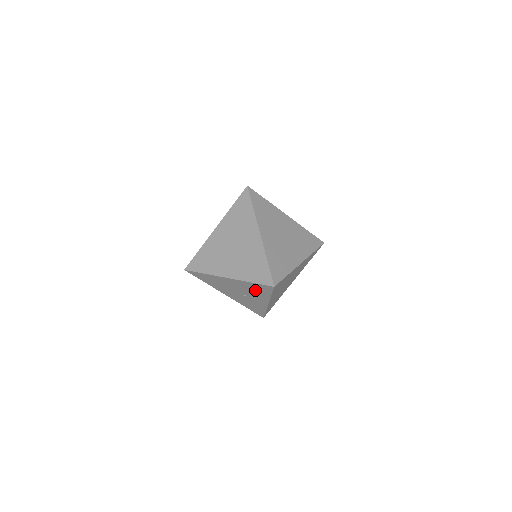
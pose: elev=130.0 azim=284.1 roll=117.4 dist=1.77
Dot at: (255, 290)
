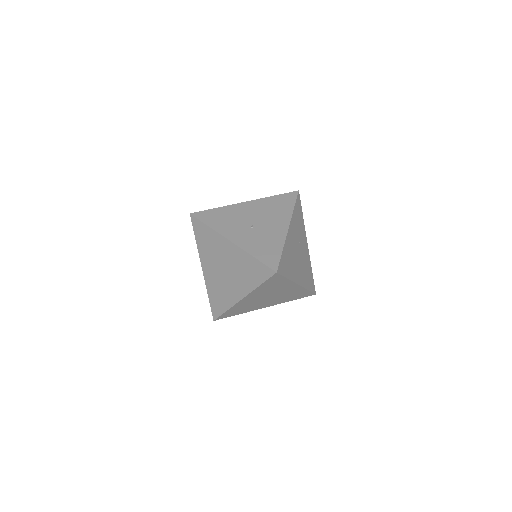
Dot at: occluded
